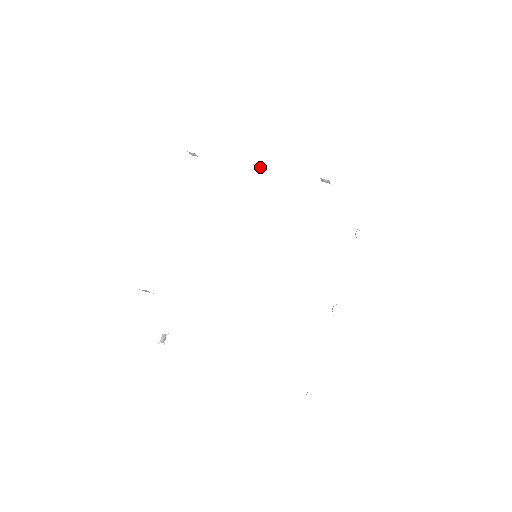
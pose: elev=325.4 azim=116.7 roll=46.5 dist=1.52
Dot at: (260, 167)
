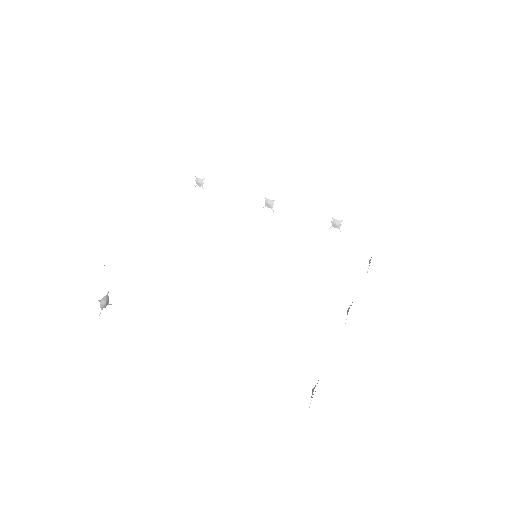
Dot at: (271, 201)
